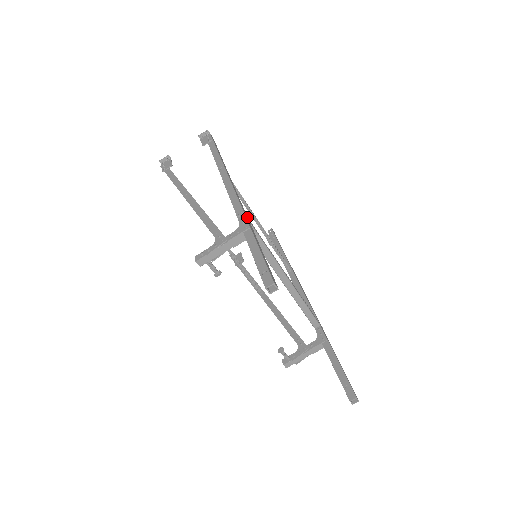
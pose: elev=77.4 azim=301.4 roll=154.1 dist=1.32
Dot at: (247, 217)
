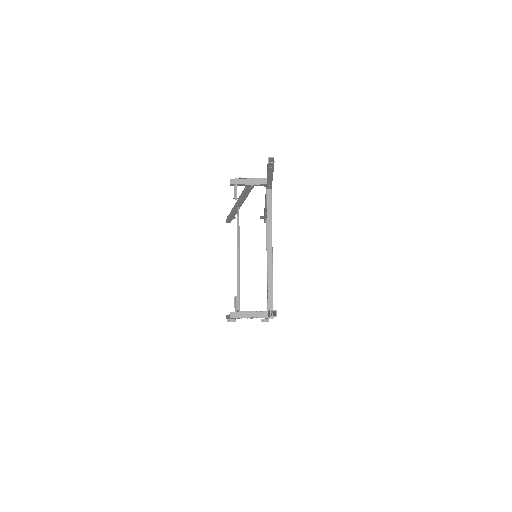
Dot at: (271, 189)
